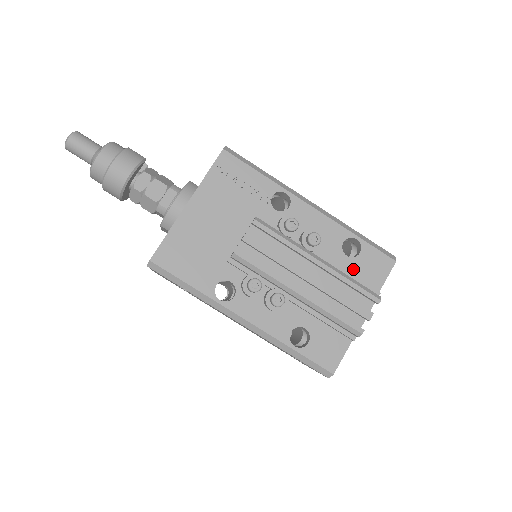
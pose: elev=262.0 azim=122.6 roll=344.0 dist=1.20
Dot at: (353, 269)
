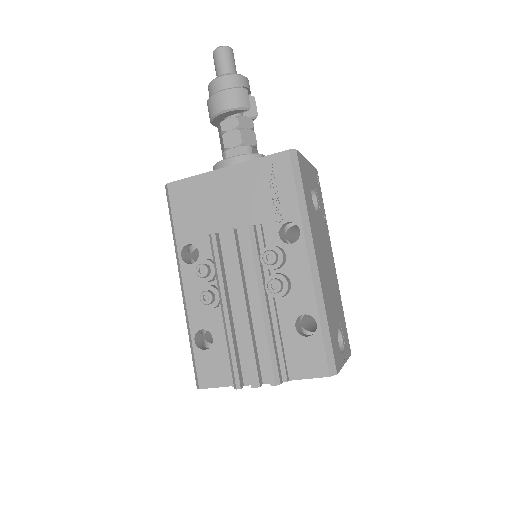
Dot at: (289, 341)
